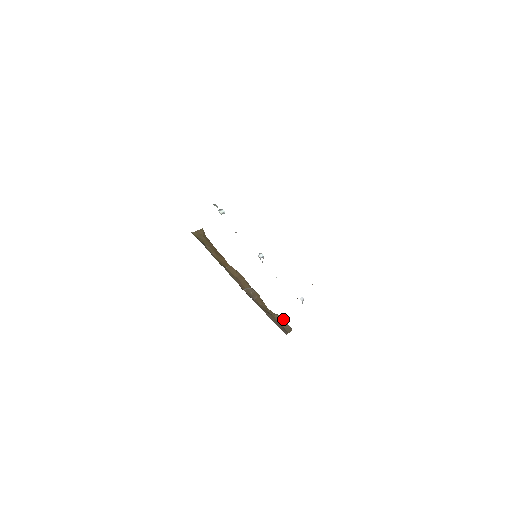
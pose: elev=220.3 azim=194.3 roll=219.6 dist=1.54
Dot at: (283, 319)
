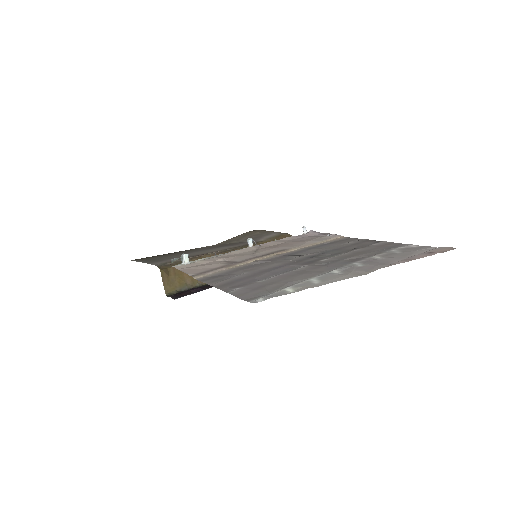
Dot at: occluded
